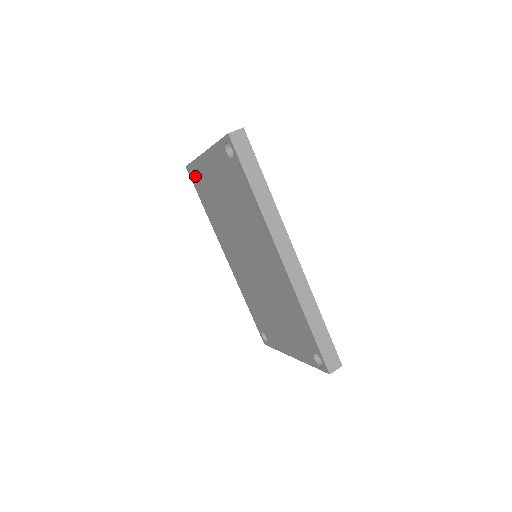
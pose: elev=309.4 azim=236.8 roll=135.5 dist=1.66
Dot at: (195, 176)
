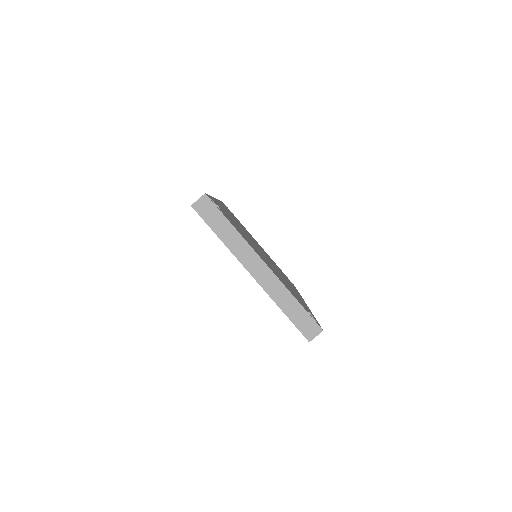
Dot at: occluded
